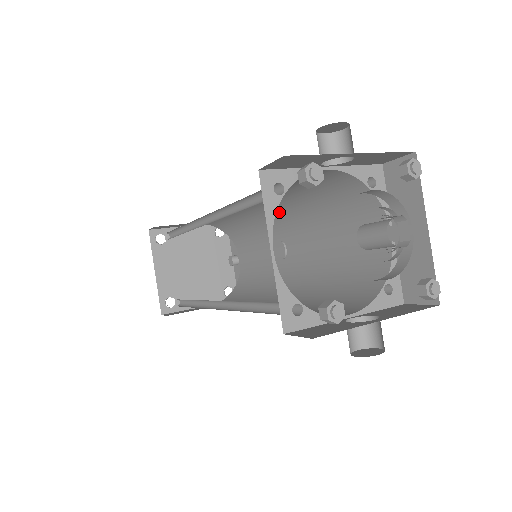
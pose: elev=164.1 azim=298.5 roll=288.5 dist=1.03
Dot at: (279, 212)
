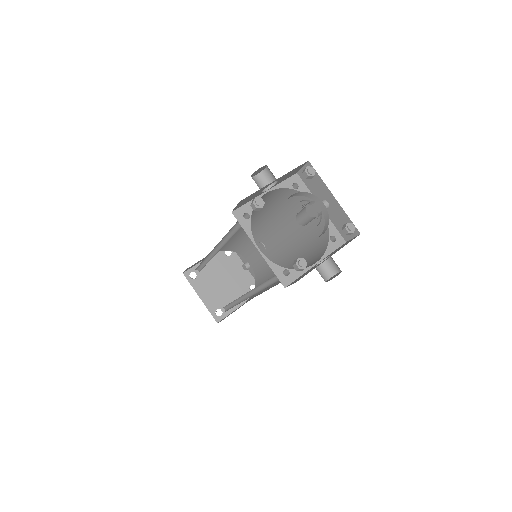
Dot at: (257, 223)
